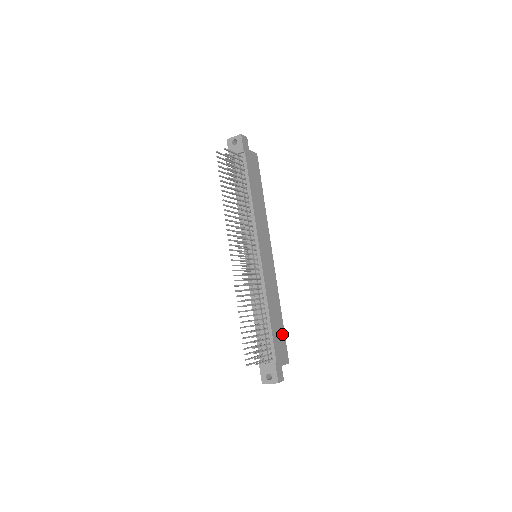
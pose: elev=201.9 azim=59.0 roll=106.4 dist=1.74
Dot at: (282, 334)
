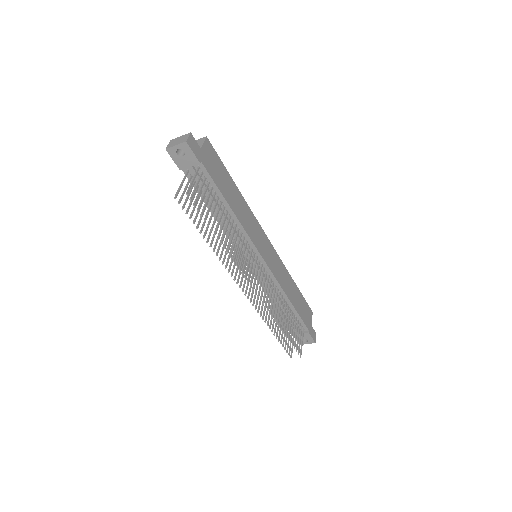
Dot at: (301, 299)
